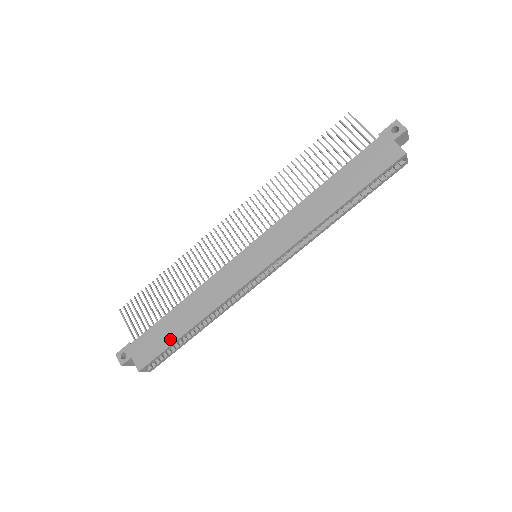
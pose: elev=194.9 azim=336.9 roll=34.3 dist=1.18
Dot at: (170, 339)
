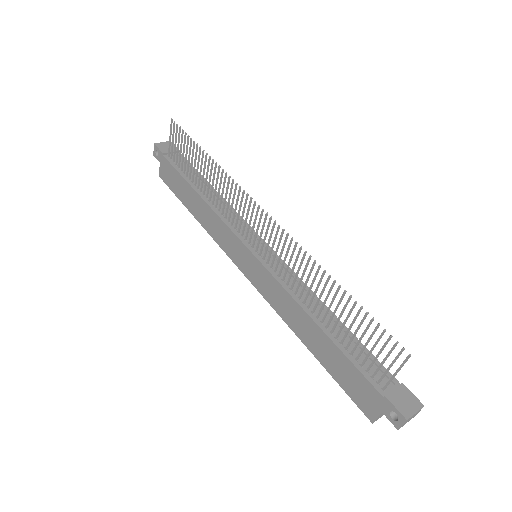
Dot at: (180, 197)
